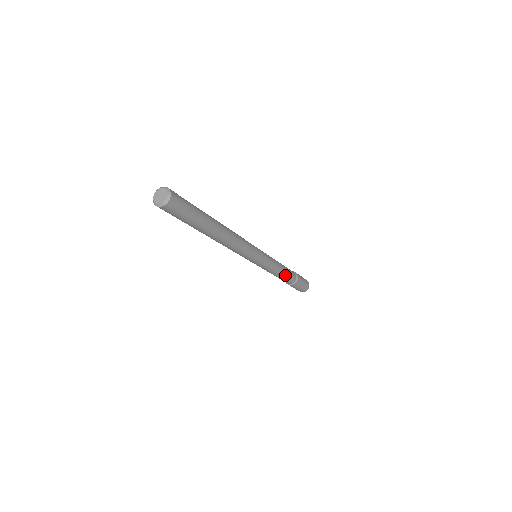
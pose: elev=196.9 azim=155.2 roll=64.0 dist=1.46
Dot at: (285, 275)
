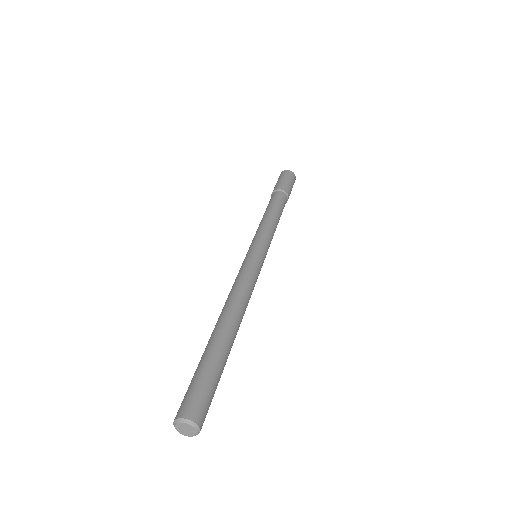
Dot at: (280, 214)
